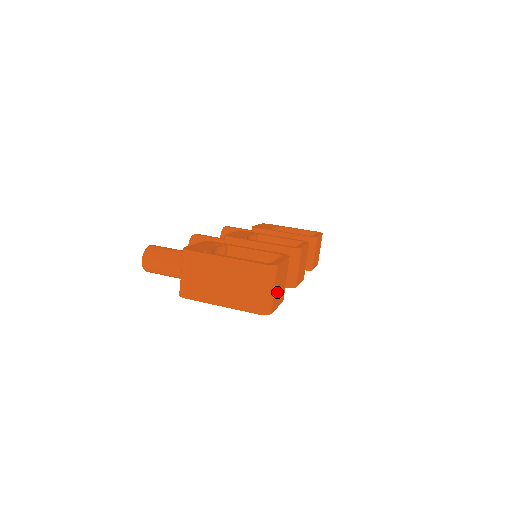
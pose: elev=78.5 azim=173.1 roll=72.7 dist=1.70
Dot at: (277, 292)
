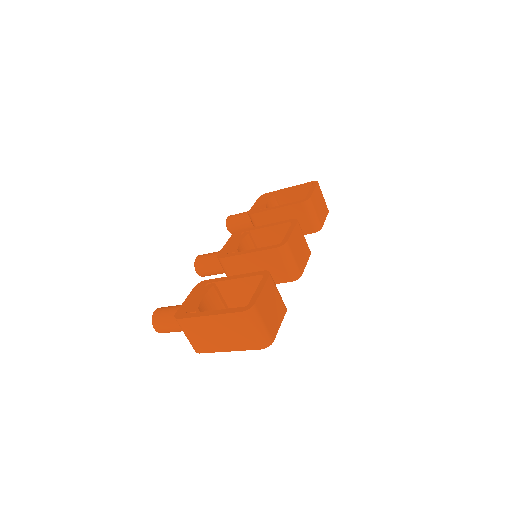
Dot at: (270, 319)
